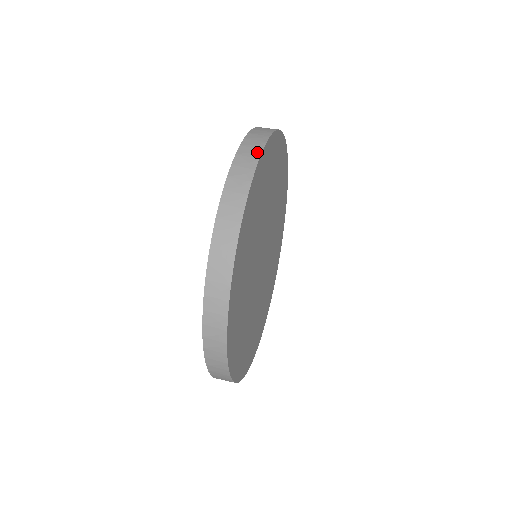
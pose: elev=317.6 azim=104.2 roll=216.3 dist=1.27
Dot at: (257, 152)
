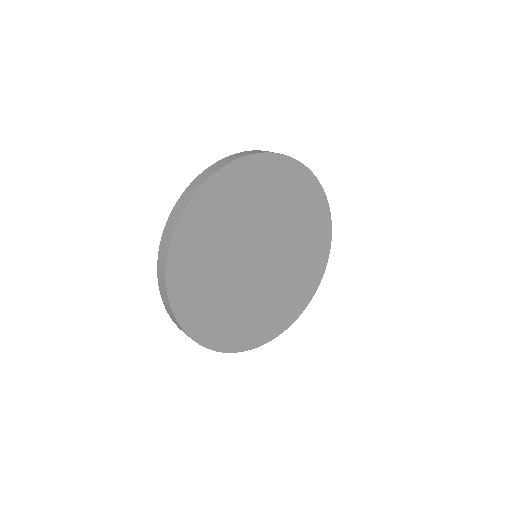
Dot at: (187, 200)
